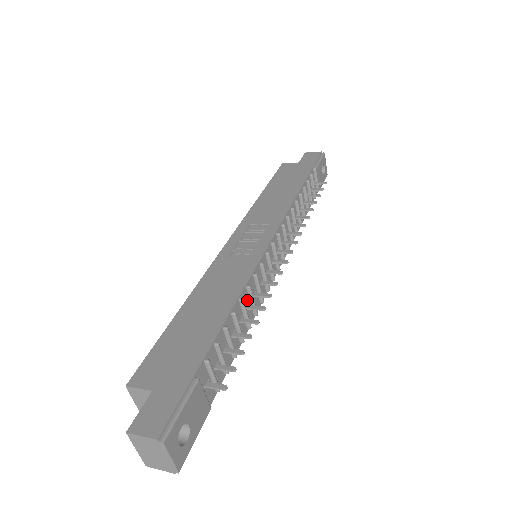
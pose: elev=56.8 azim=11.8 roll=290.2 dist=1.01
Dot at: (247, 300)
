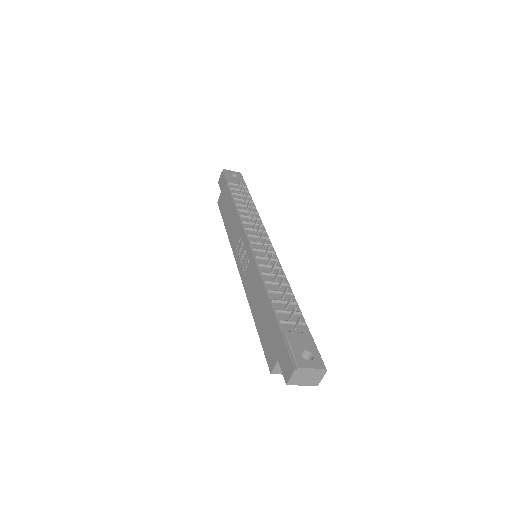
Dot at: (270, 278)
